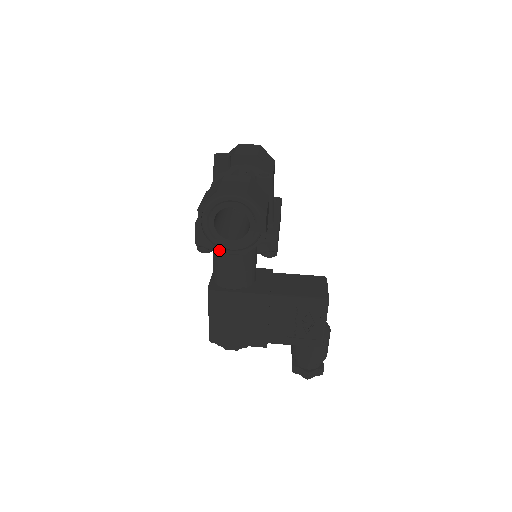
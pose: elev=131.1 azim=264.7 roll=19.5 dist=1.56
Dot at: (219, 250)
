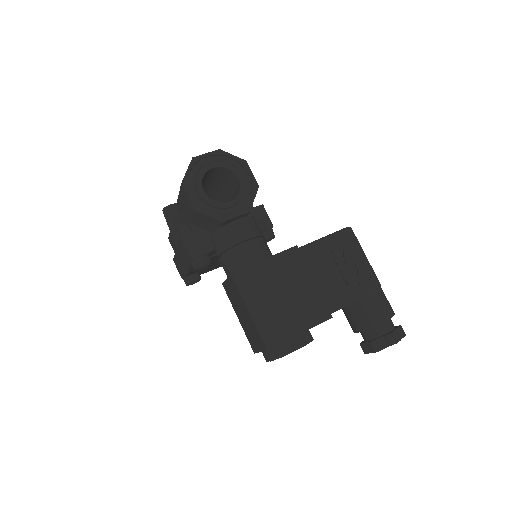
Dot at: (222, 218)
